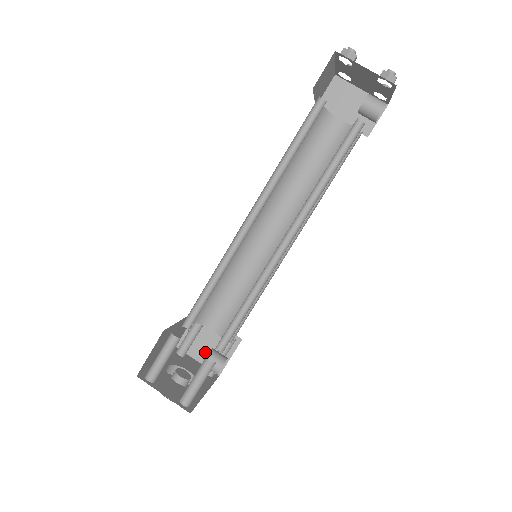
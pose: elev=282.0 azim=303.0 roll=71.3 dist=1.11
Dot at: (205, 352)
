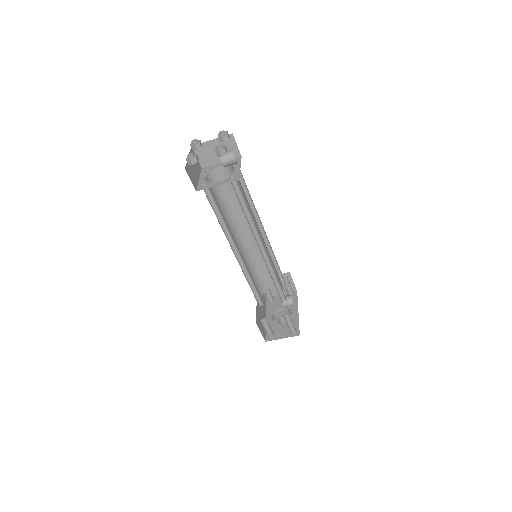
Dot at: occluded
